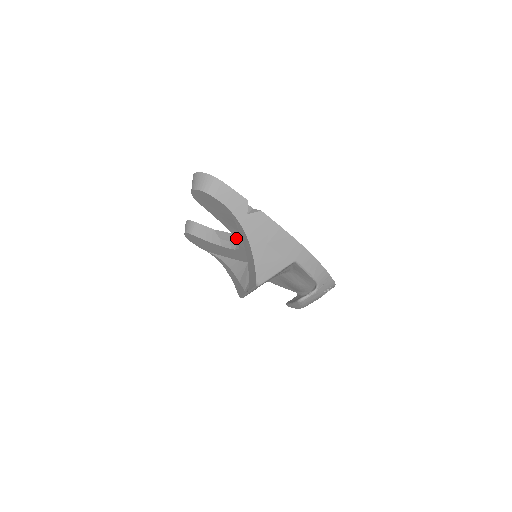
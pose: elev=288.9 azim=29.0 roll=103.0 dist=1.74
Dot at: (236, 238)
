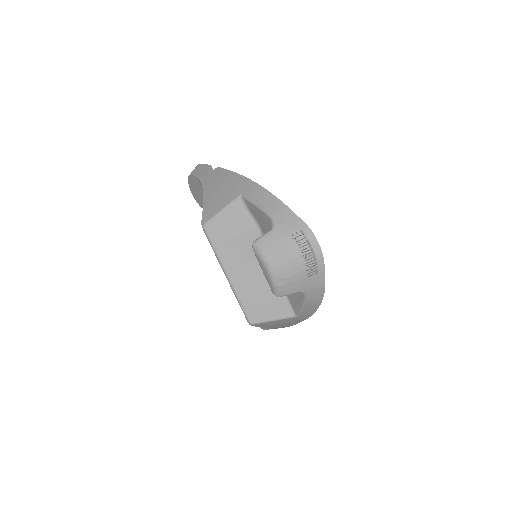
Dot at: occluded
